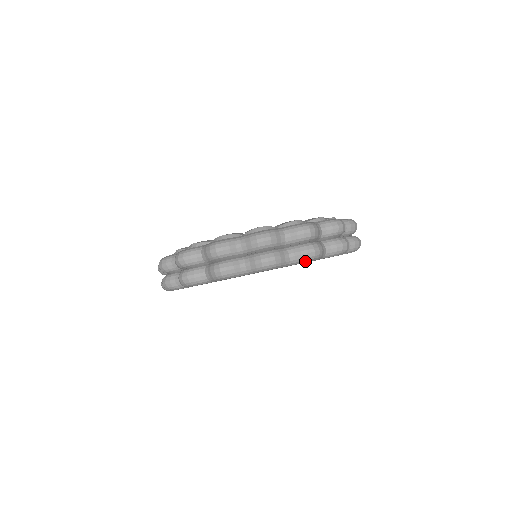
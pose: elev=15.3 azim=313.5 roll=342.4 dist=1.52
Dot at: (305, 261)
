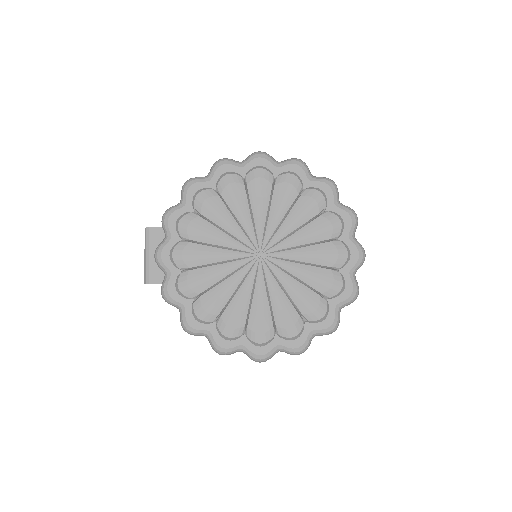
Dot at: occluded
